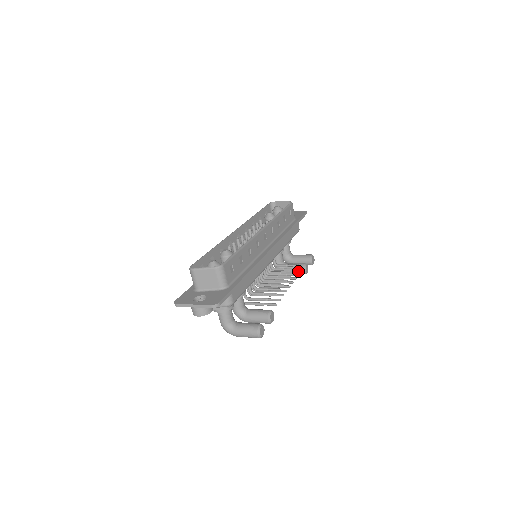
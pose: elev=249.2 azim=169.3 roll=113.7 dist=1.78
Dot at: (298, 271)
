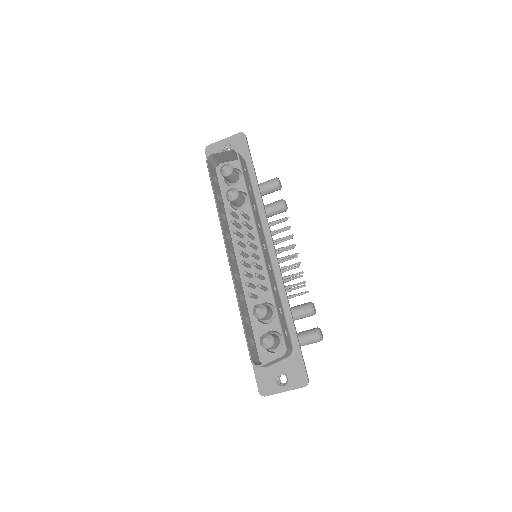
Dot at: occluded
